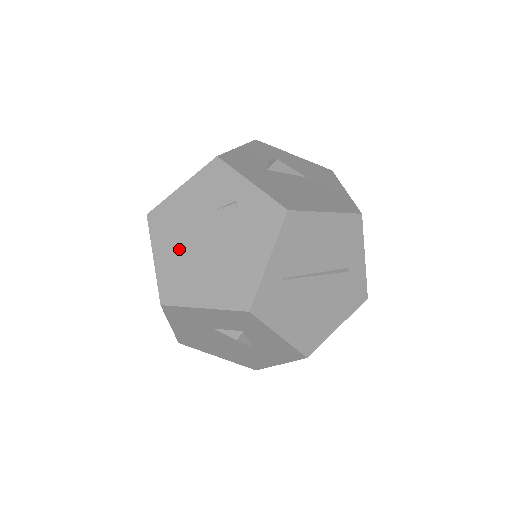
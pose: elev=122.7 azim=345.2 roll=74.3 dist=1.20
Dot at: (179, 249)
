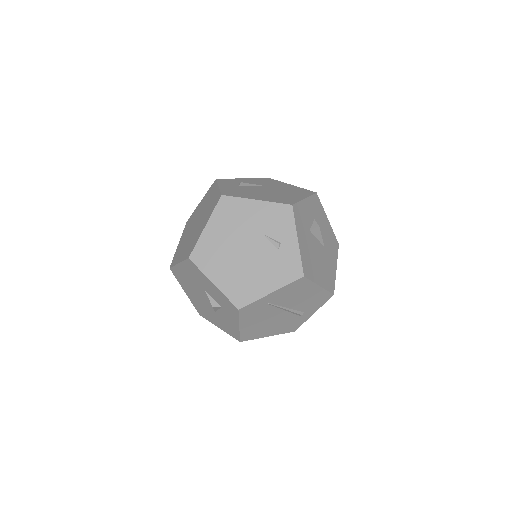
Dot at: (226, 237)
